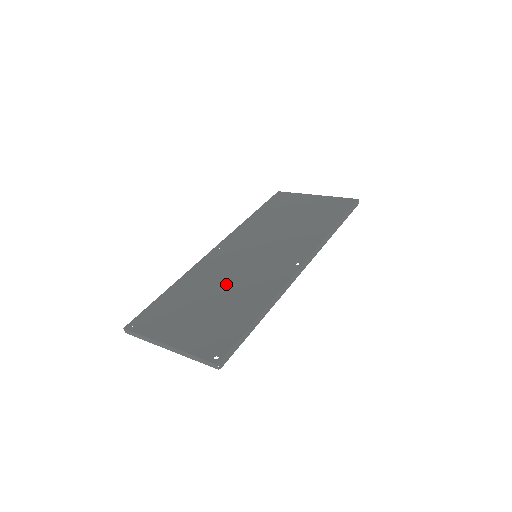
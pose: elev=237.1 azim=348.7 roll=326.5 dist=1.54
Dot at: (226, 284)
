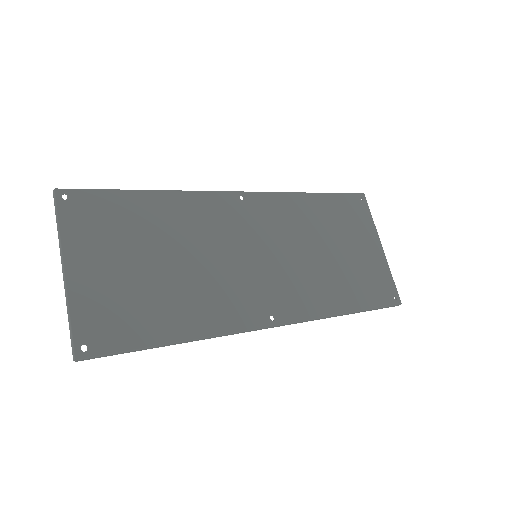
Dot at: (195, 259)
